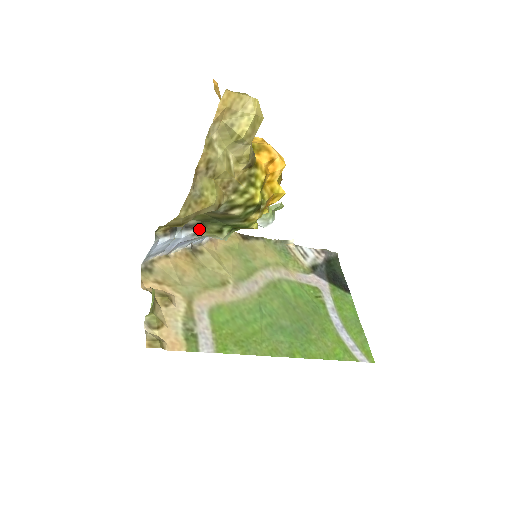
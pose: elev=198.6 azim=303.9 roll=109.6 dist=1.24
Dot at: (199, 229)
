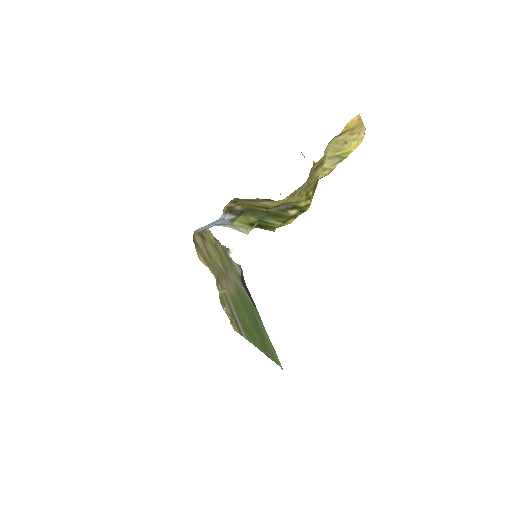
Dot at: (237, 216)
